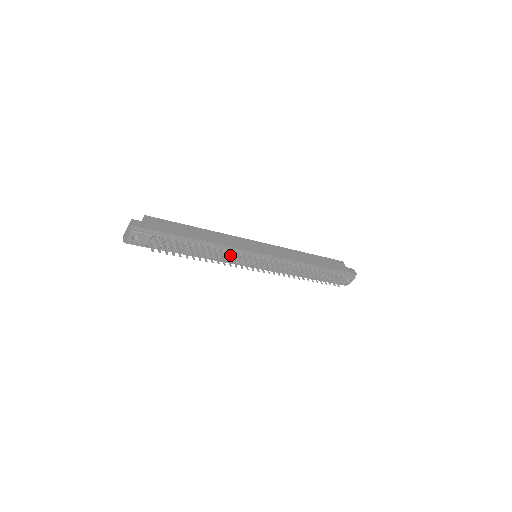
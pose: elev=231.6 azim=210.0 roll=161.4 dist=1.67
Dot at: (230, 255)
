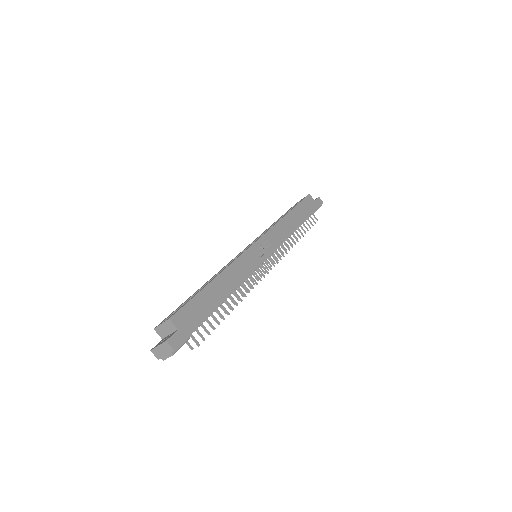
Dot at: occluded
